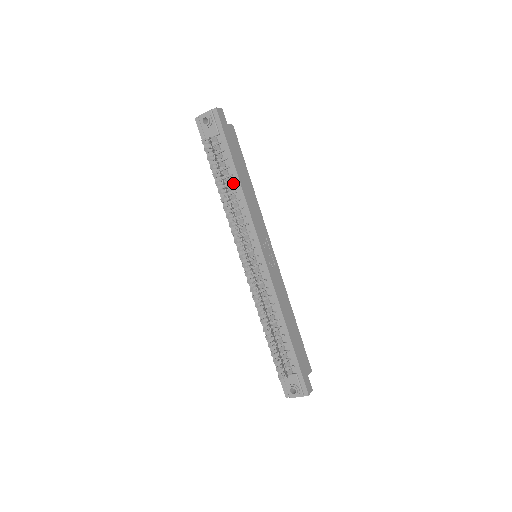
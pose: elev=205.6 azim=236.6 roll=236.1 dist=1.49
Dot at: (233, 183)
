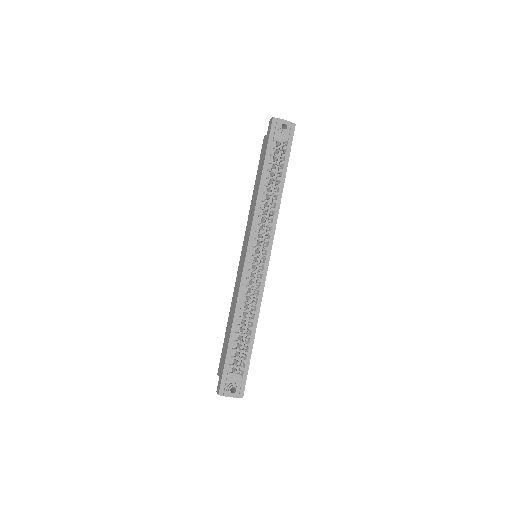
Dot at: occluded
